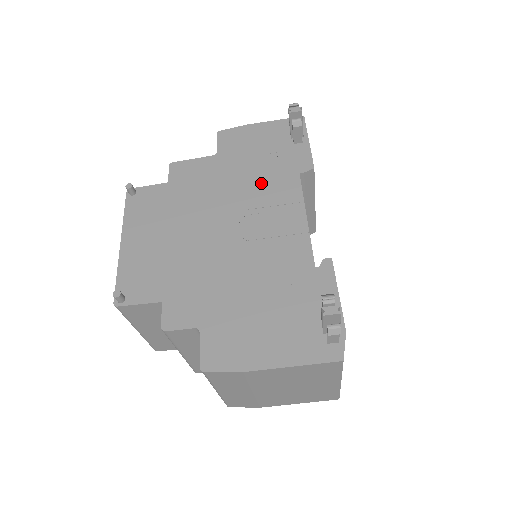
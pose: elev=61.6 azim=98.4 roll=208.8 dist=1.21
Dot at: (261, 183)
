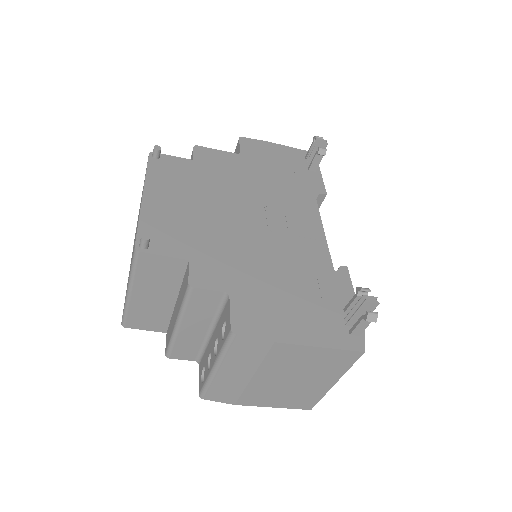
Dot at: (282, 190)
